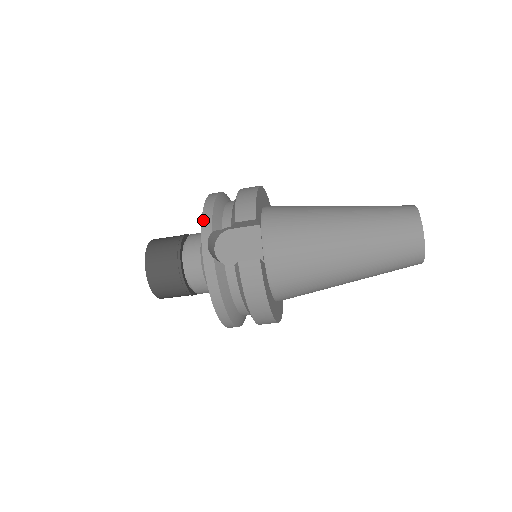
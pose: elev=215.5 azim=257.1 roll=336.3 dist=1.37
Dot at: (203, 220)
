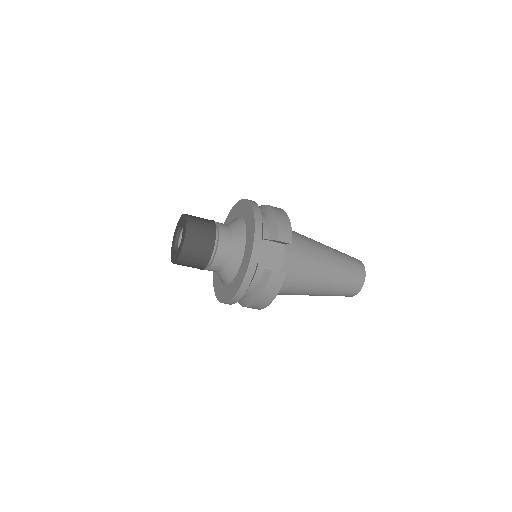
Dot at: (256, 229)
